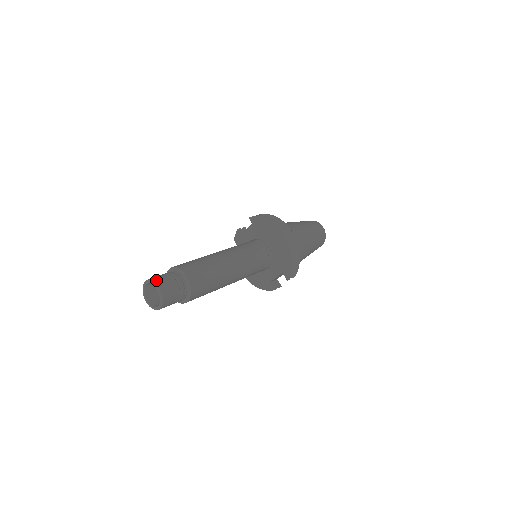
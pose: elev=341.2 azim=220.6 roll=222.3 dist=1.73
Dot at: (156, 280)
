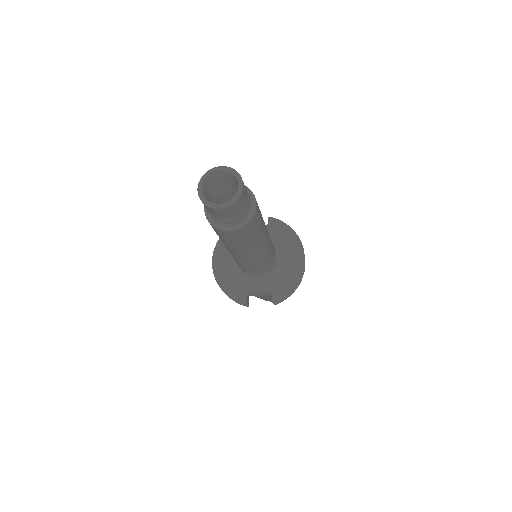
Dot at: (240, 175)
